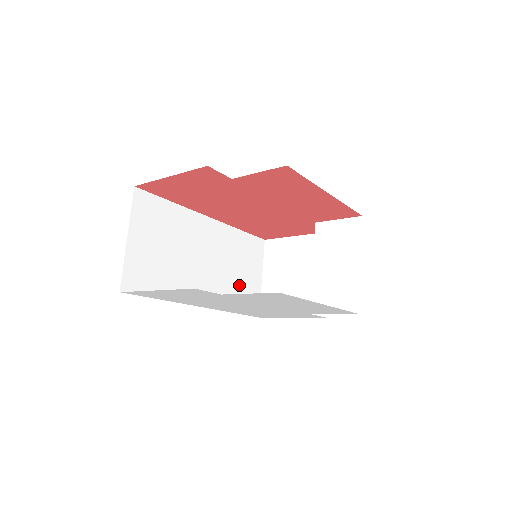
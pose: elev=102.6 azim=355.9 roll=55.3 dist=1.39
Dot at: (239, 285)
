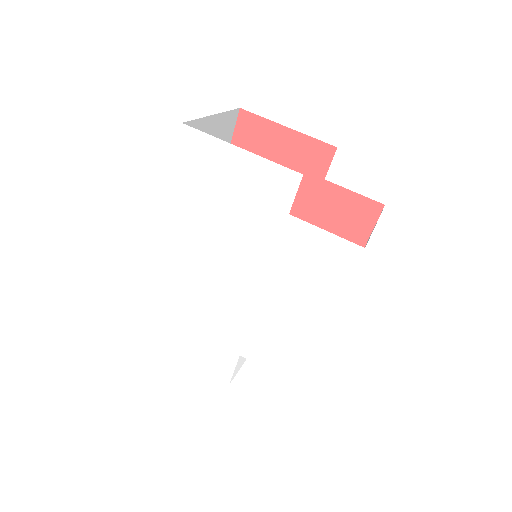
Dot at: occluded
